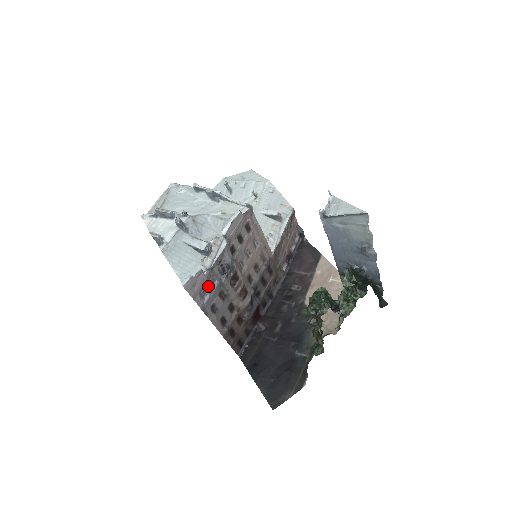
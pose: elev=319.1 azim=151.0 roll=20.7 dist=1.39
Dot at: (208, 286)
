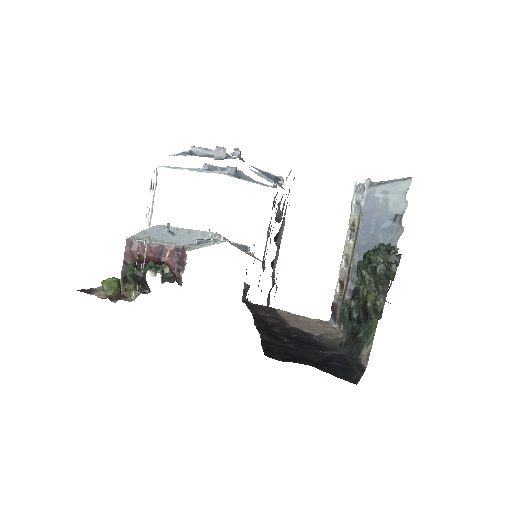
Dot at: occluded
